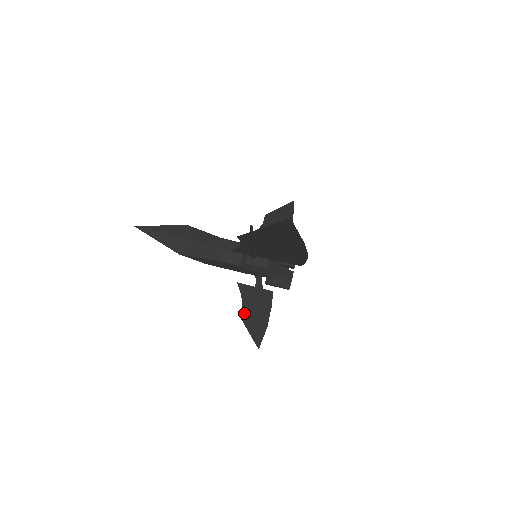
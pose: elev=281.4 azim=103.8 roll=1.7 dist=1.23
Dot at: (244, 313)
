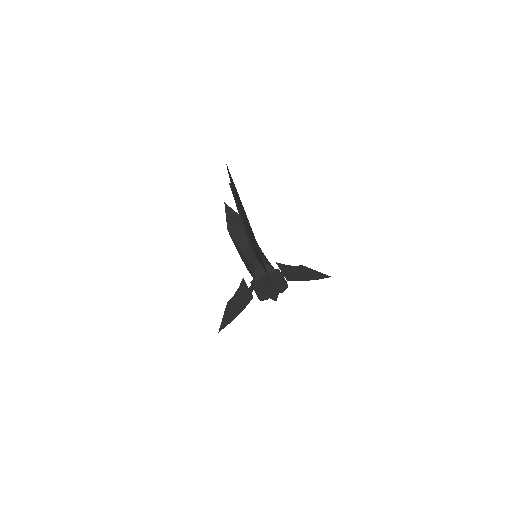
Dot at: (231, 301)
